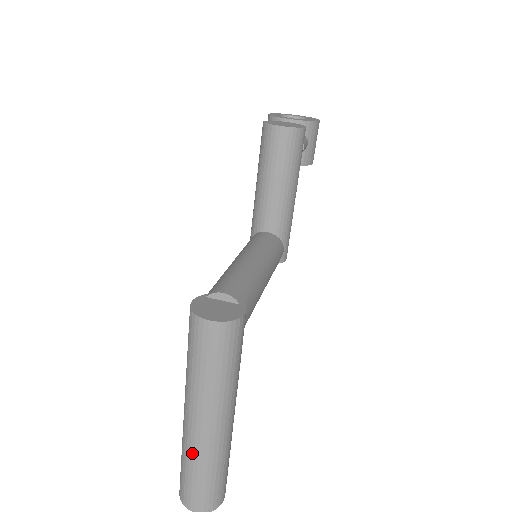
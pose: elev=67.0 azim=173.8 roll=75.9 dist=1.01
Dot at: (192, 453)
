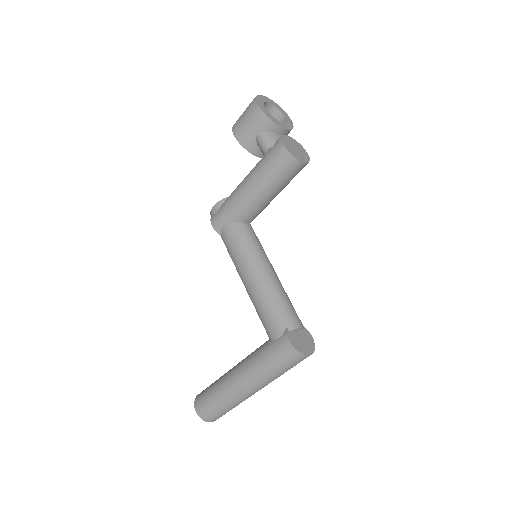
Dot at: (238, 402)
